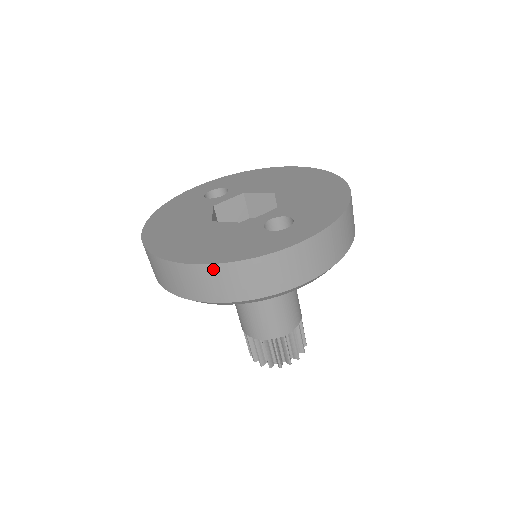
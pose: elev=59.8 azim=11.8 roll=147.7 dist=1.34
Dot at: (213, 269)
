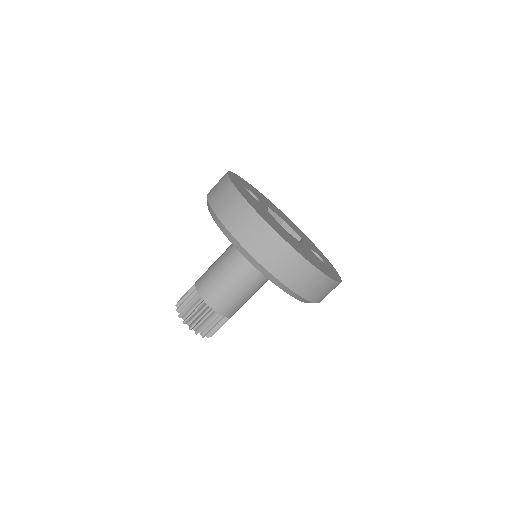
Dot at: (328, 281)
